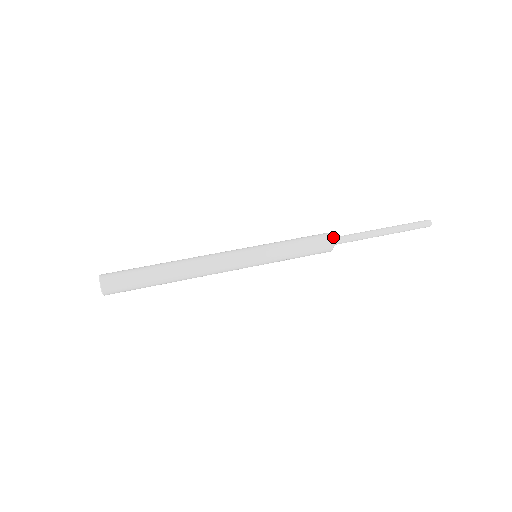
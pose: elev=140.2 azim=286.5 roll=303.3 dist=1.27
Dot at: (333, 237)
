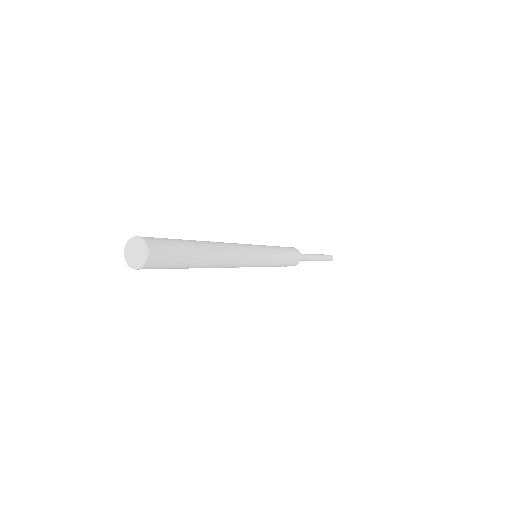
Dot at: occluded
